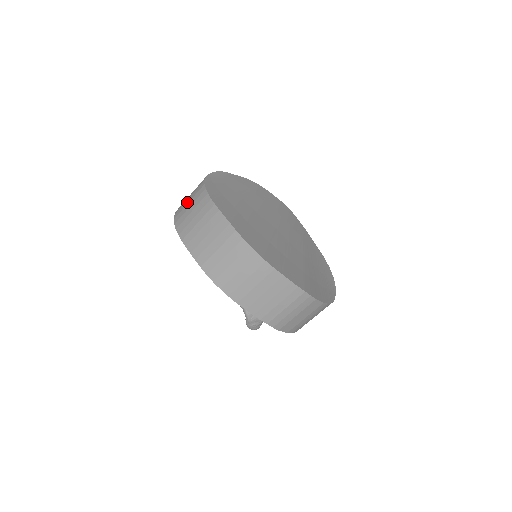
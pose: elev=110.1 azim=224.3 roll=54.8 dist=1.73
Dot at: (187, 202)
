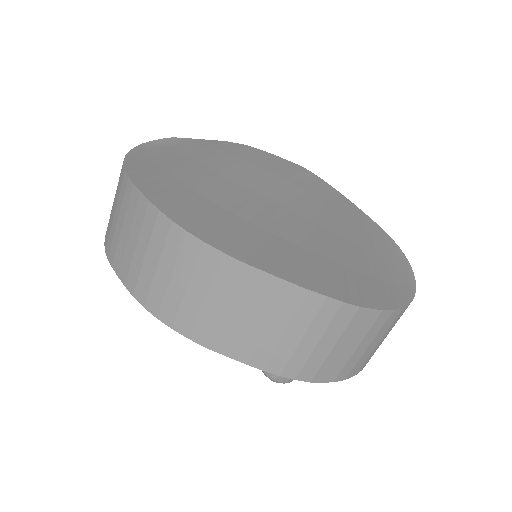
Dot at: occluded
